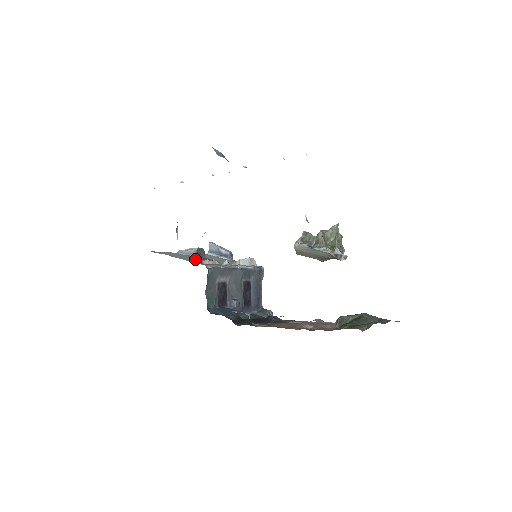
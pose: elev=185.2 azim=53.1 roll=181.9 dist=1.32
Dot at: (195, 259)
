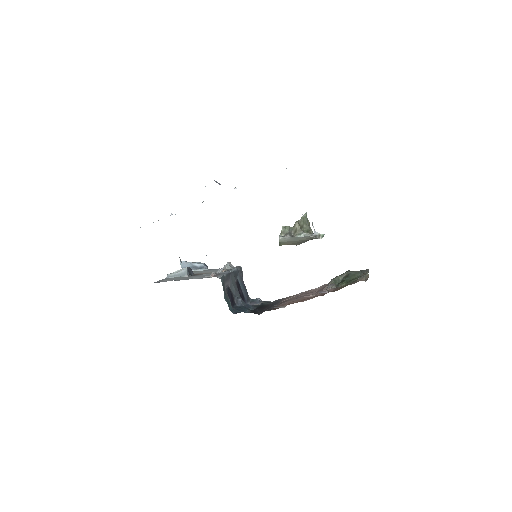
Dot at: (193, 277)
